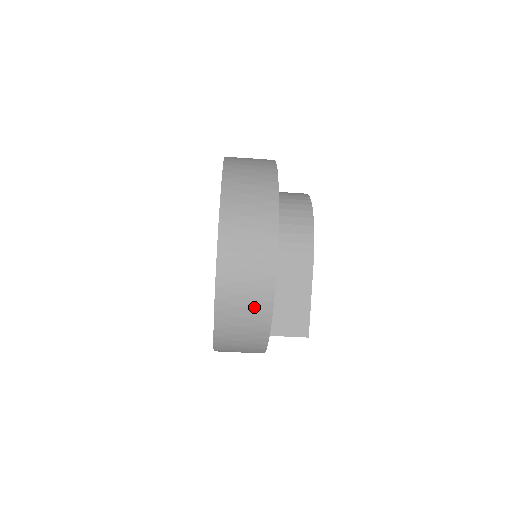
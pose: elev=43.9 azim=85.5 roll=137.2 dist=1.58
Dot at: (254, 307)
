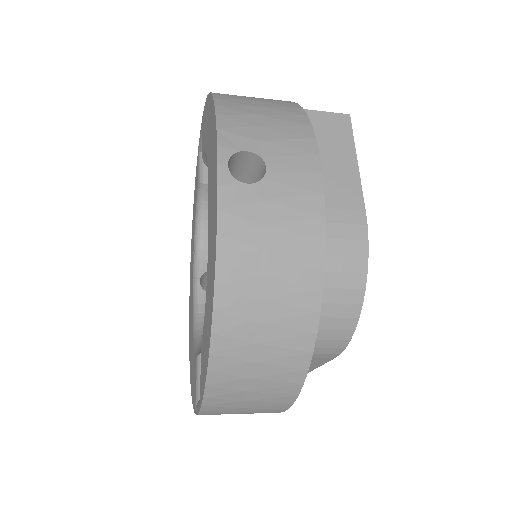
Dot at: occluded
